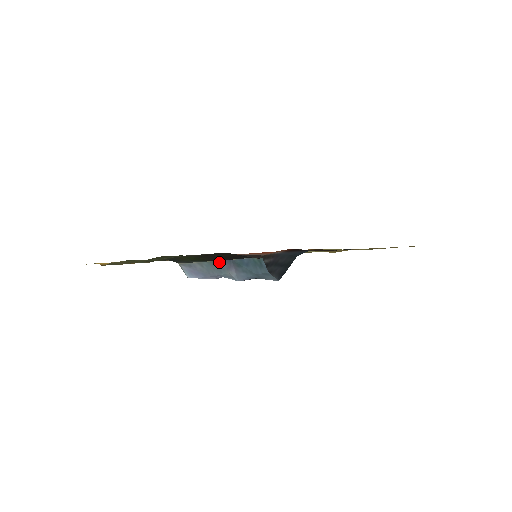
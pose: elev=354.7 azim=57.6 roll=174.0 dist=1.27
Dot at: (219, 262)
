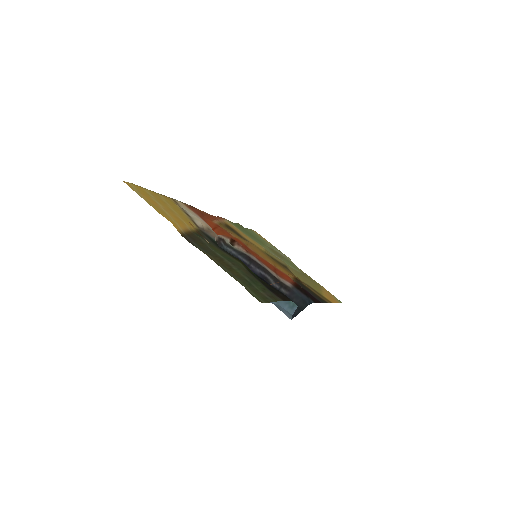
Dot at: occluded
